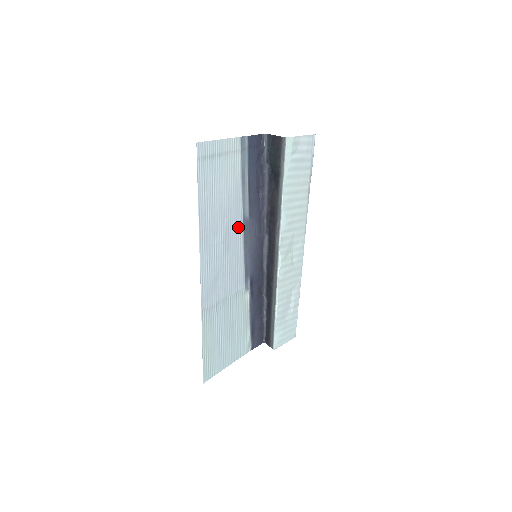
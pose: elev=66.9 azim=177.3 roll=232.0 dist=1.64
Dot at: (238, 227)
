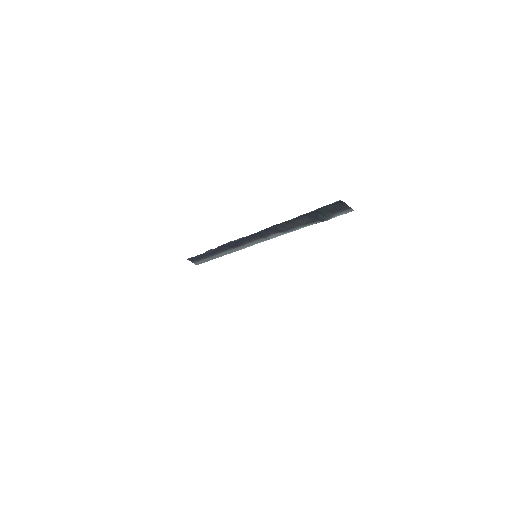
Dot at: occluded
